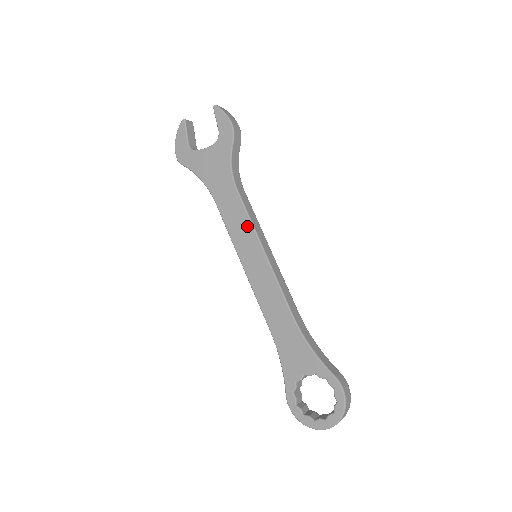
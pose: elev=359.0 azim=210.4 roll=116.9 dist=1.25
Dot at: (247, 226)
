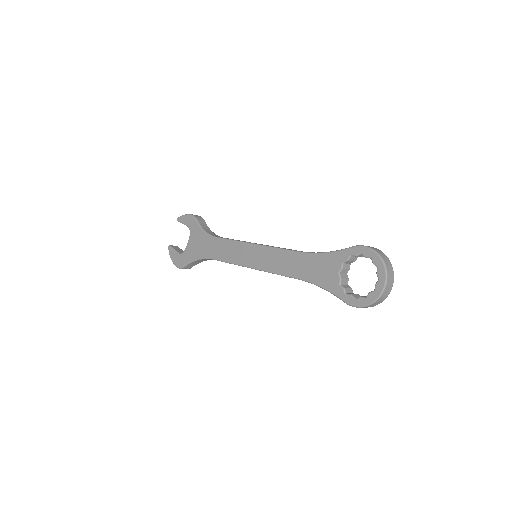
Dot at: (236, 245)
